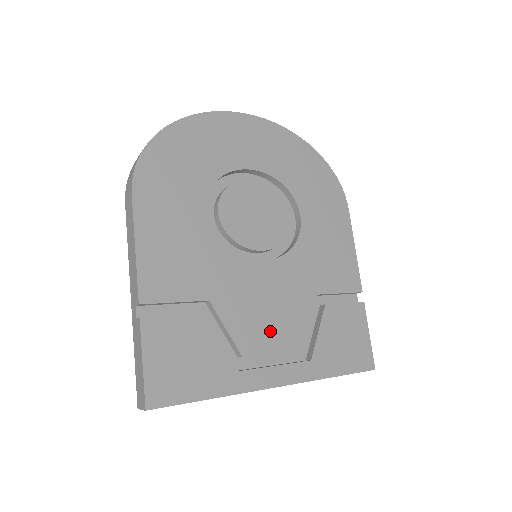
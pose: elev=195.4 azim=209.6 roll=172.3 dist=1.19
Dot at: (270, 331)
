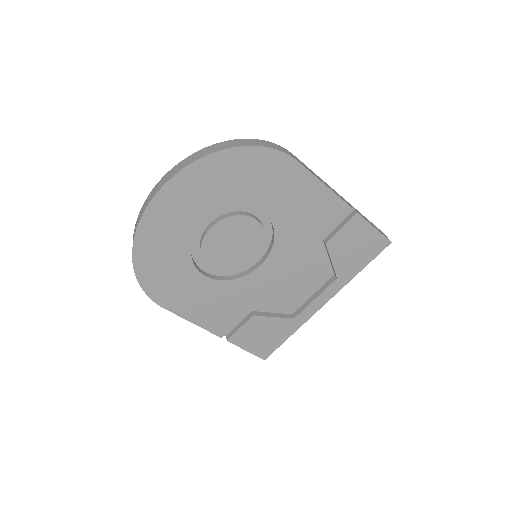
Dot at: (298, 289)
